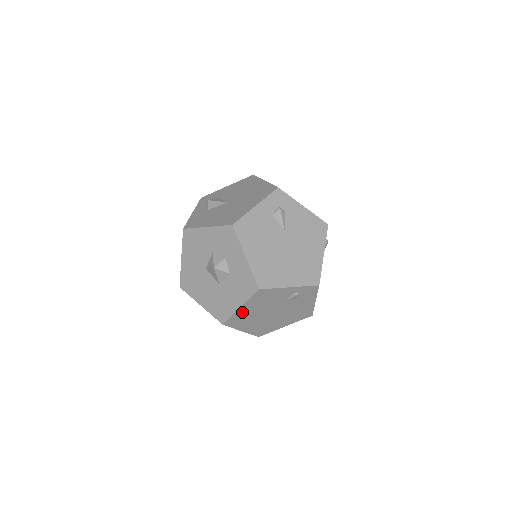
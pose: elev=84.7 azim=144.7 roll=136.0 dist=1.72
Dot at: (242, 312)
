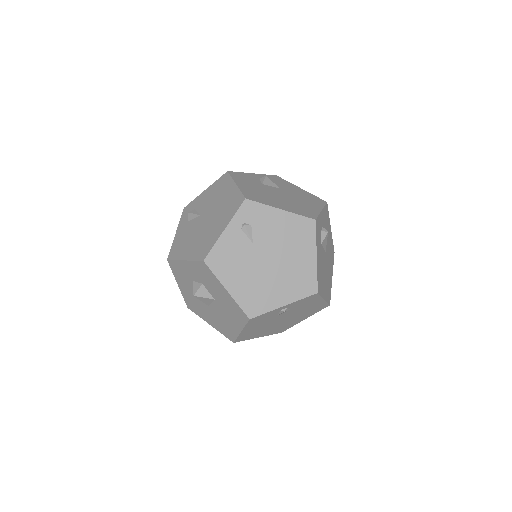
Dot at: (239, 291)
